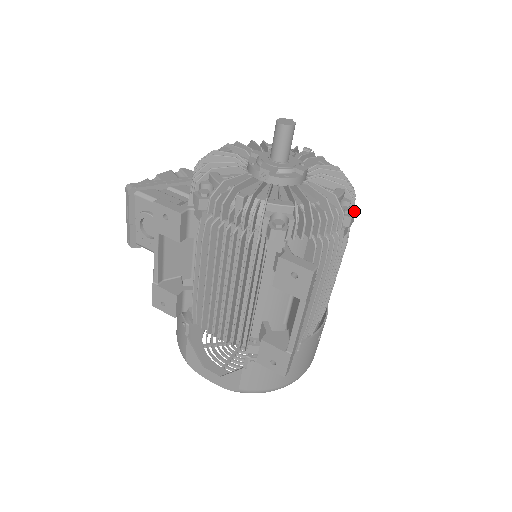
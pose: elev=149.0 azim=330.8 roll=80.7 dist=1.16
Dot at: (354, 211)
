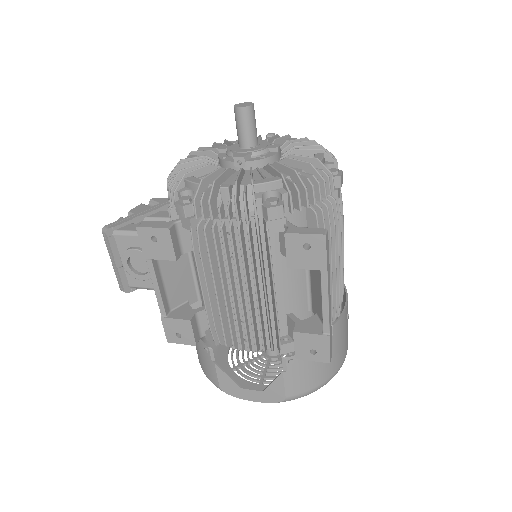
Dot at: (340, 171)
